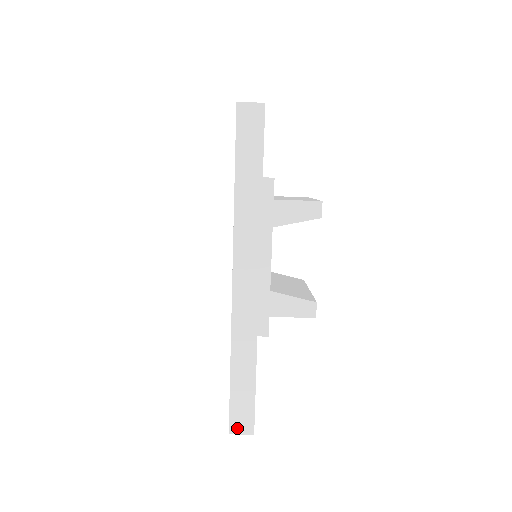
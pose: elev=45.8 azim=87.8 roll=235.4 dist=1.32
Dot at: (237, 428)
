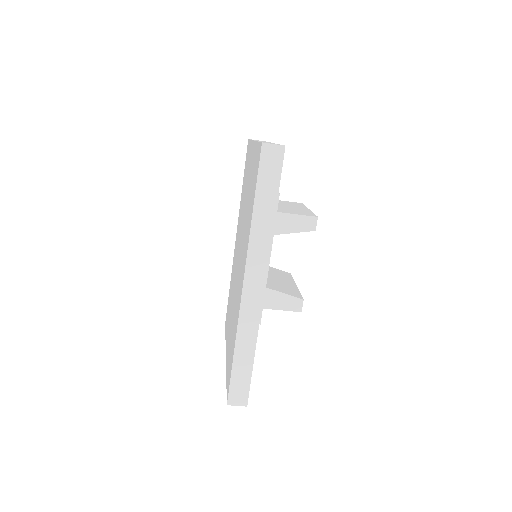
Dot at: (234, 401)
